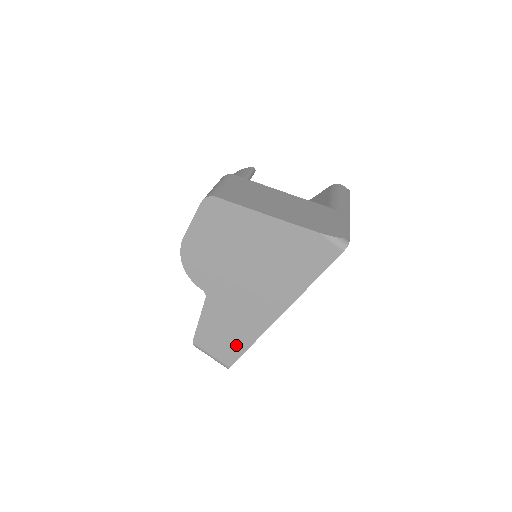
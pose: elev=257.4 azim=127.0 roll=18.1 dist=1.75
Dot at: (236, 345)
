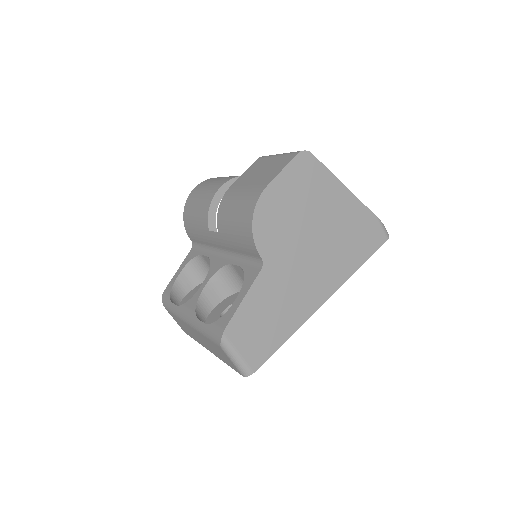
Dot at: (272, 339)
